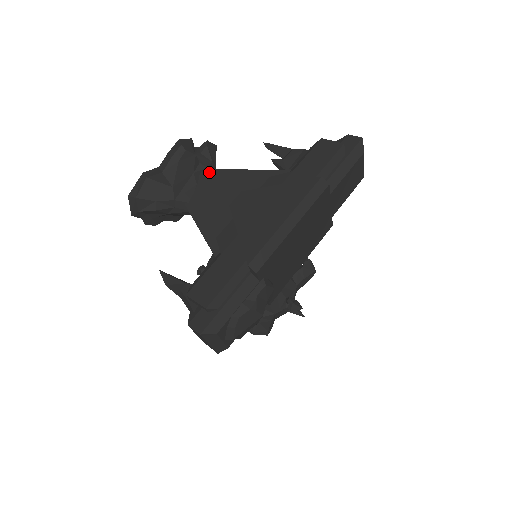
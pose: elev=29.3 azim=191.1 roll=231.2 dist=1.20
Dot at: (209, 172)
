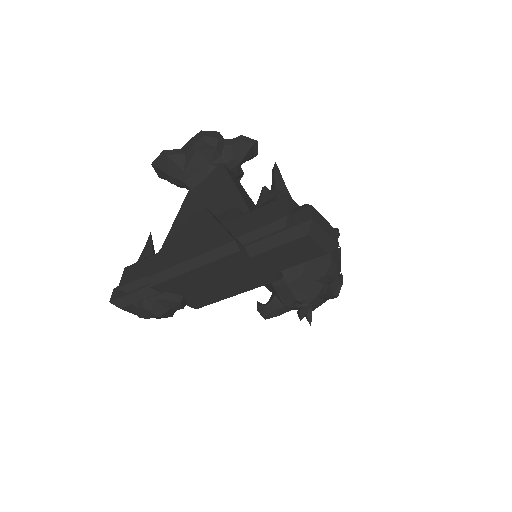
Dot at: (221, 169)
